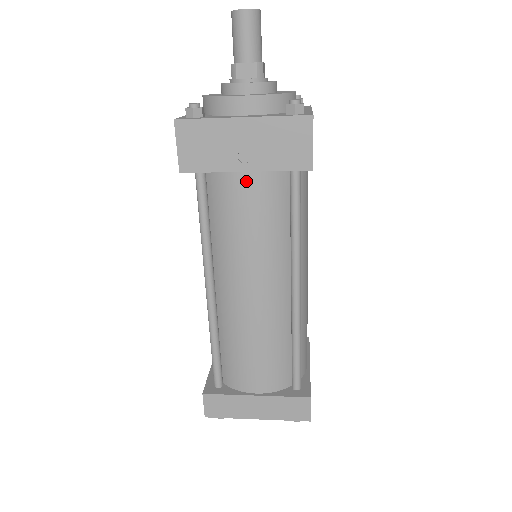
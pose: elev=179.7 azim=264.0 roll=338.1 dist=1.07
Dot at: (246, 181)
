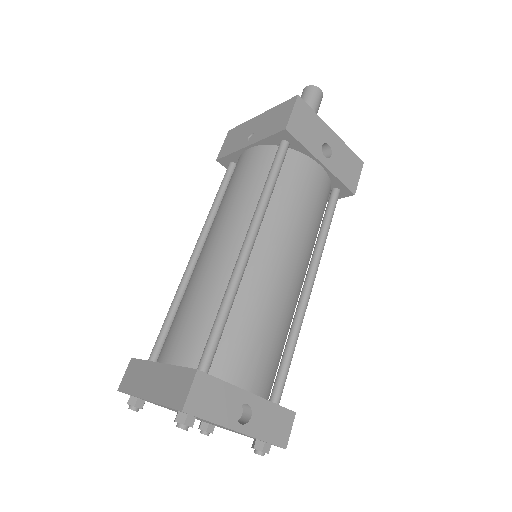
Dot at: (247, 155)
